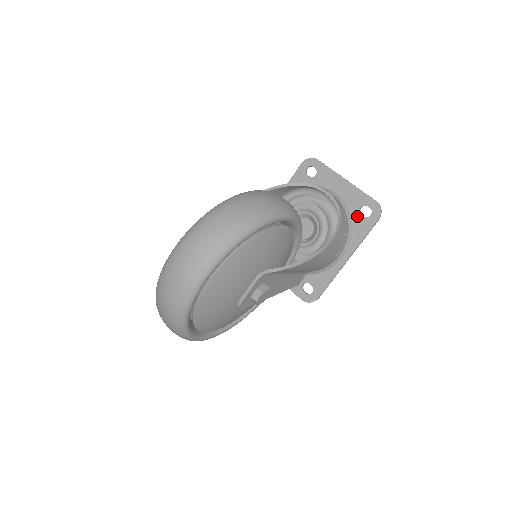
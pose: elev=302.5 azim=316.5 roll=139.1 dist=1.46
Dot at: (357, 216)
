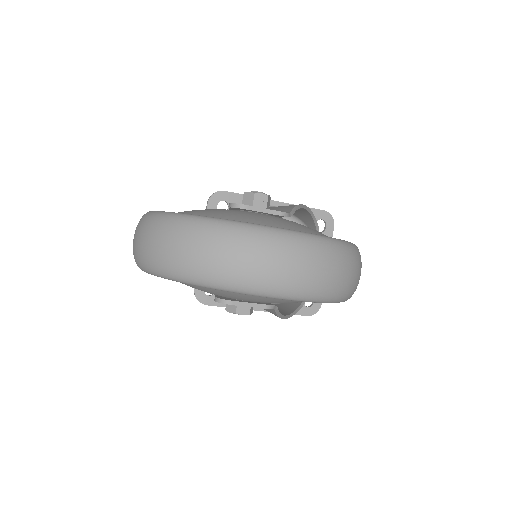
Dot at: occluded
